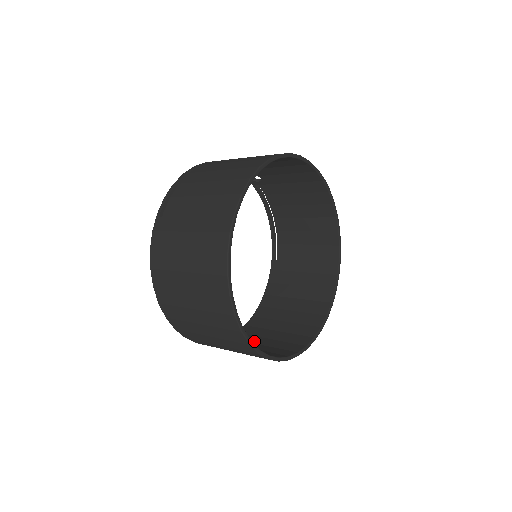
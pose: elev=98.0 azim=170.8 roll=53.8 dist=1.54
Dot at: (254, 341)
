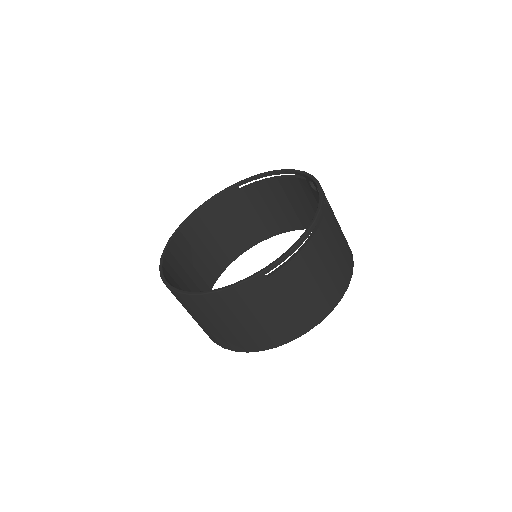
Dot at: (185, 266)
